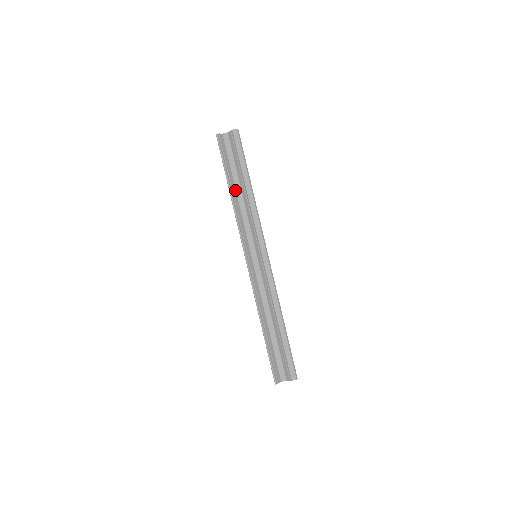
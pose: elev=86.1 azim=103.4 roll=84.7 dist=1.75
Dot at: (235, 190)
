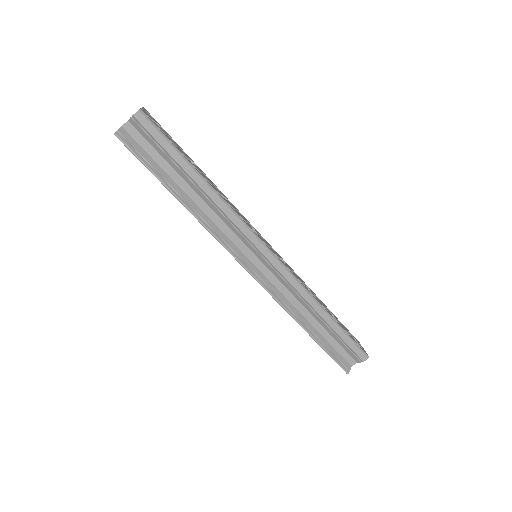
Dot at: (186, 195)
